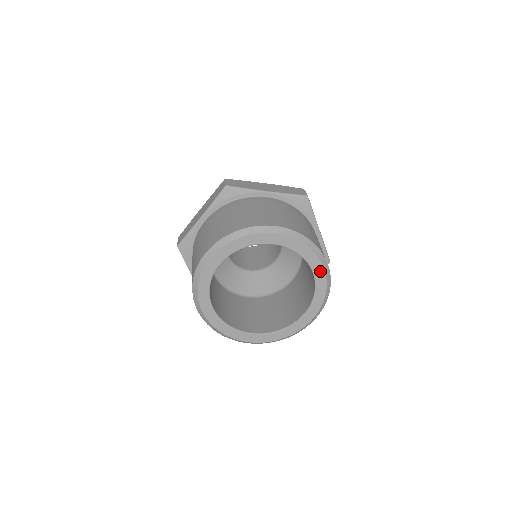
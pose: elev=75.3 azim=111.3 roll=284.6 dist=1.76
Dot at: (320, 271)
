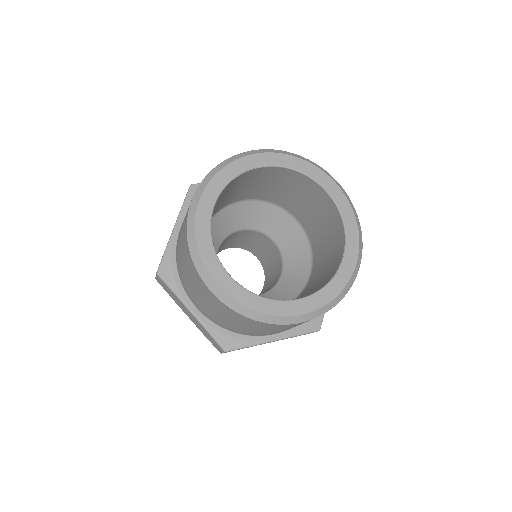
Dot at: (333, 187)
